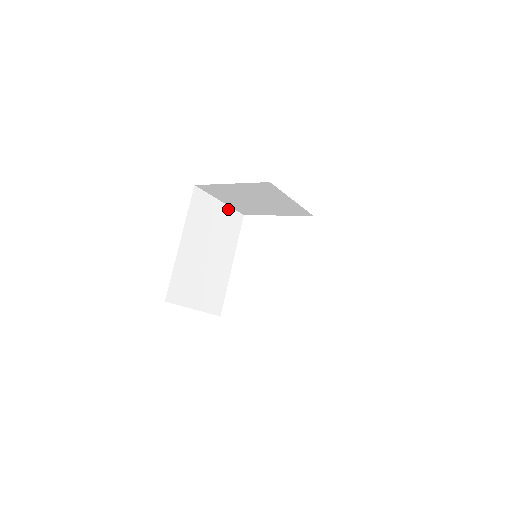
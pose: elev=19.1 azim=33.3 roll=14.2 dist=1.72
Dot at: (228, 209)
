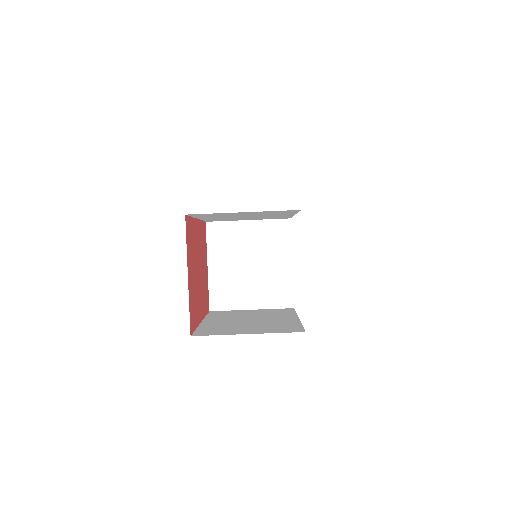
Dot at: occluded
